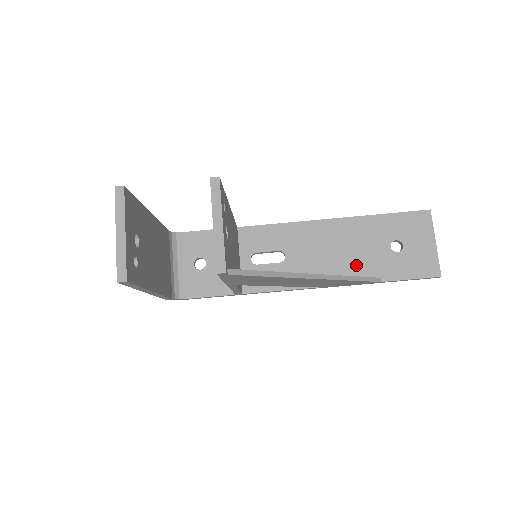
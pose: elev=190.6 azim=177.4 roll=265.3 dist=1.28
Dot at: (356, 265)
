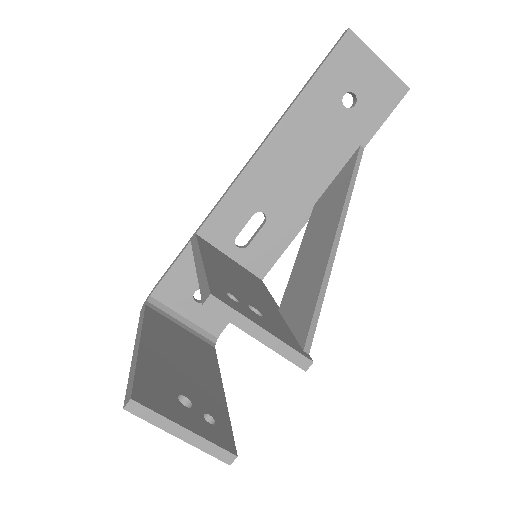
Dot at: (330, 156)
